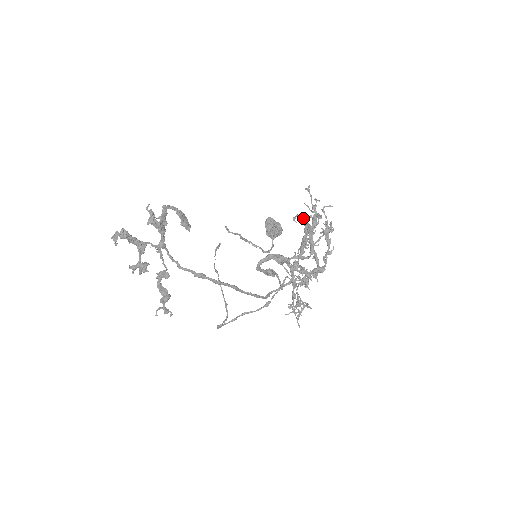
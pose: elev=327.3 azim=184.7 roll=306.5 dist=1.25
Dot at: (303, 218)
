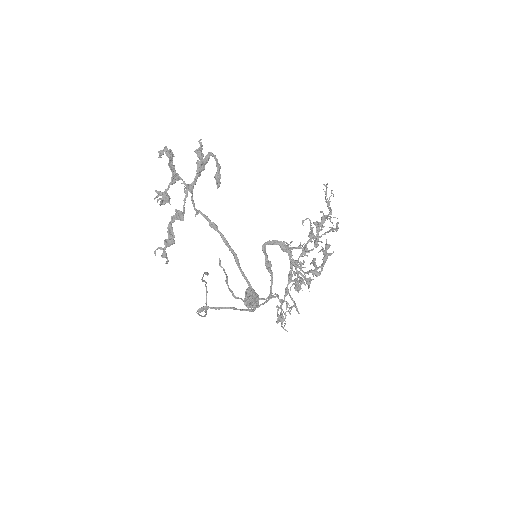
Dot at: occluded
